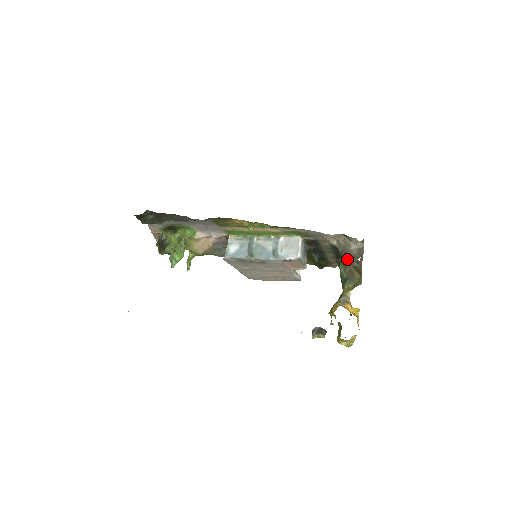
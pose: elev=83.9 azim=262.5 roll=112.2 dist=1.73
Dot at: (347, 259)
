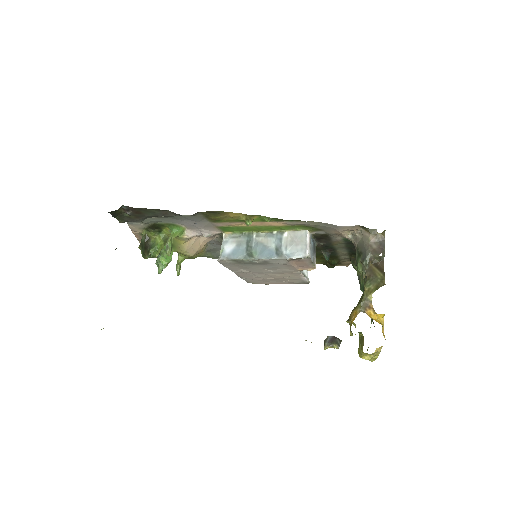
Dot at: (366, 255)
